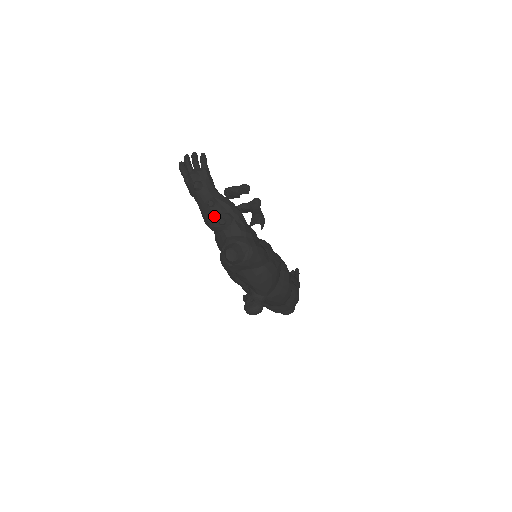
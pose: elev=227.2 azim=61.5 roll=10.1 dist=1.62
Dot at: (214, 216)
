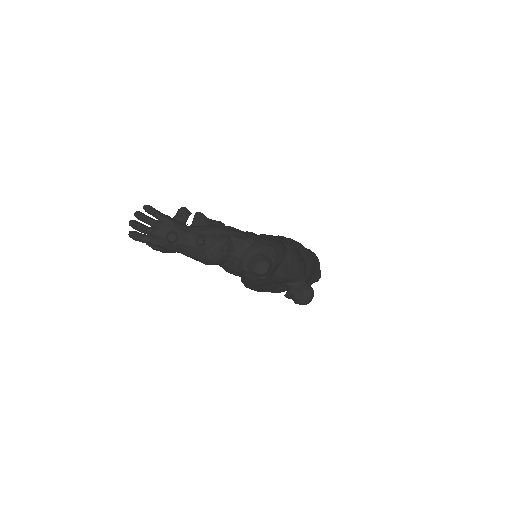
Dot at: (213, 250)
